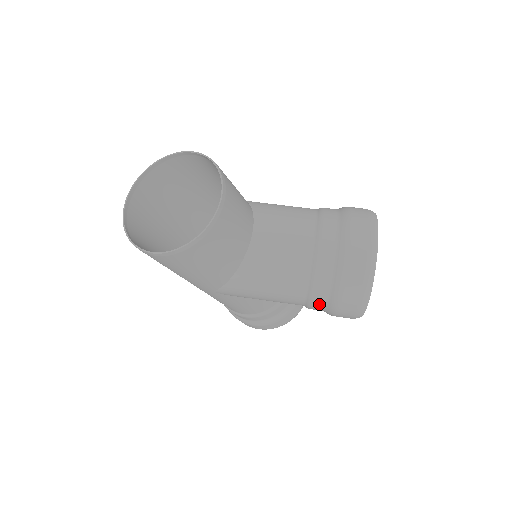
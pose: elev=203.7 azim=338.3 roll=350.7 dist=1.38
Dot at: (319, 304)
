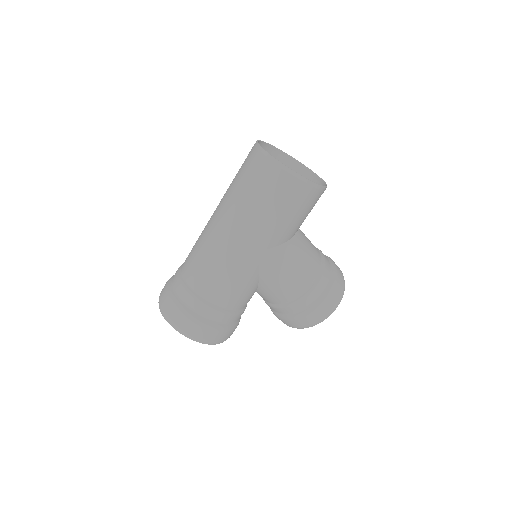
Dot at: (314, 295)
